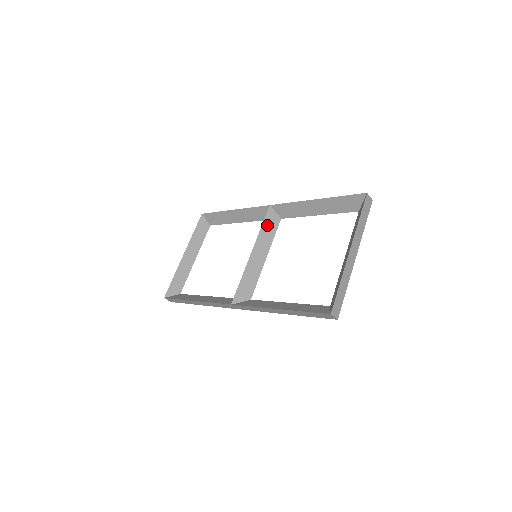
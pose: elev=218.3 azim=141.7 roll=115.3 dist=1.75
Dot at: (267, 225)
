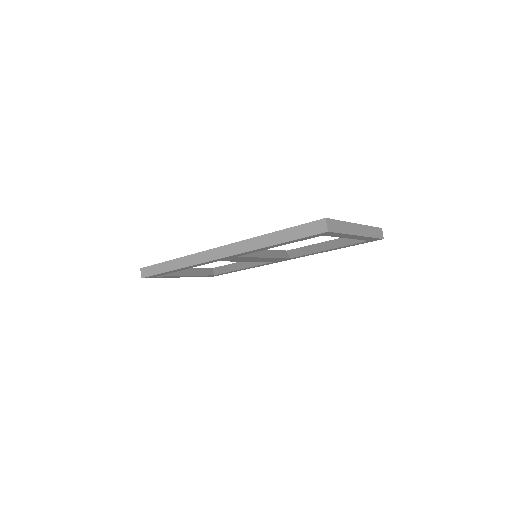
Dot at: (277, 252)
